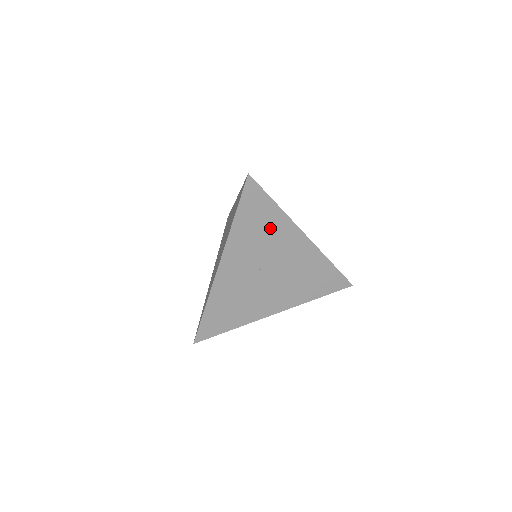
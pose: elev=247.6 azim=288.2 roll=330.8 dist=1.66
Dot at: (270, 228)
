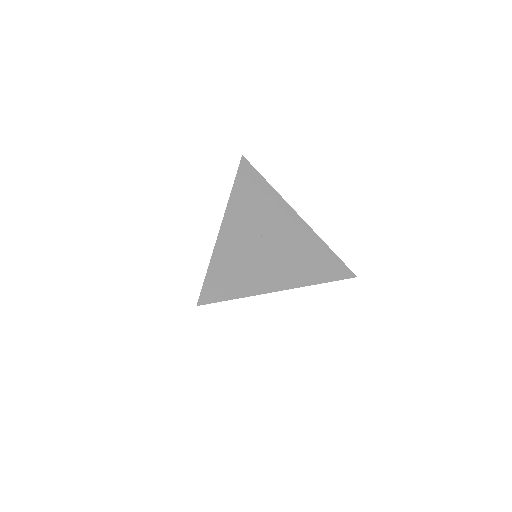
Dot at: (265, 201)
